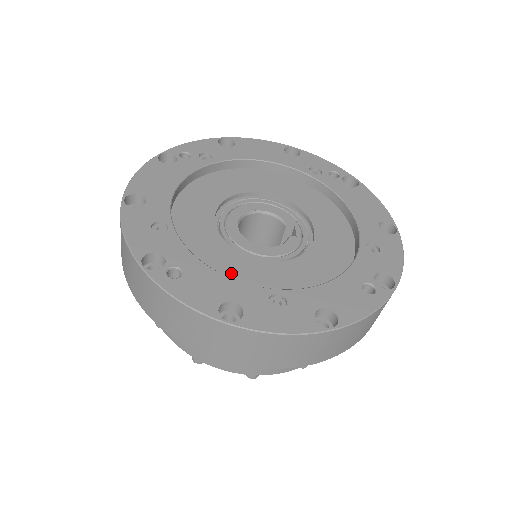
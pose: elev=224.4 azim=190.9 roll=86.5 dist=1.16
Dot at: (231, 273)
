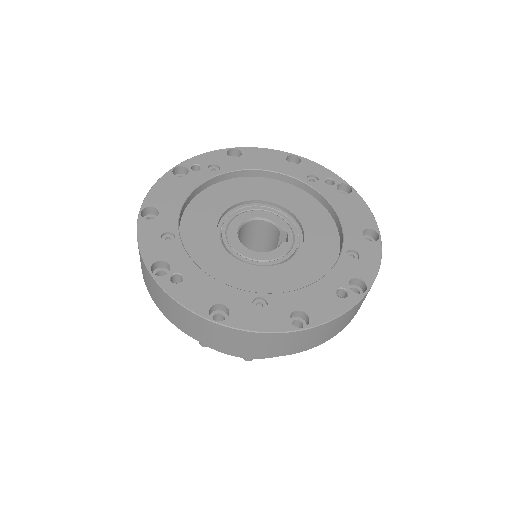
Dot at: (225, 277)
